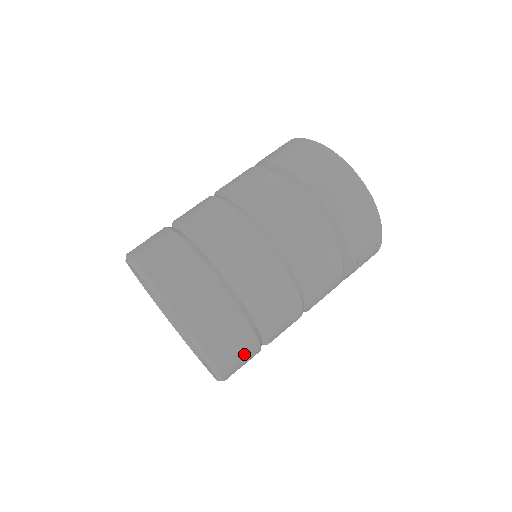
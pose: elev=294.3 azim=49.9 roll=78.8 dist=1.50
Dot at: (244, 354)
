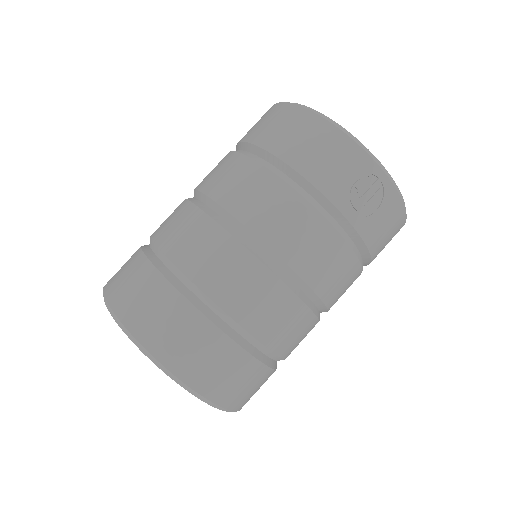
Dot at: (212, 355)
